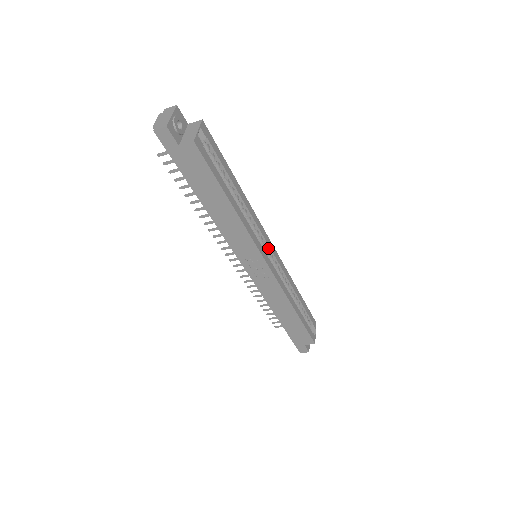
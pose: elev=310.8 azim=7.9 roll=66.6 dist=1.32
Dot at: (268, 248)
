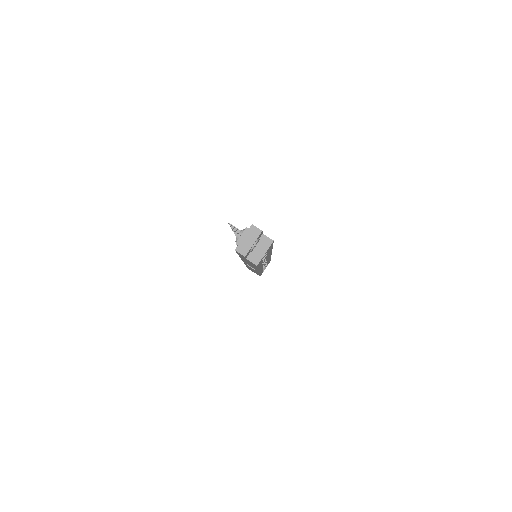
Dot at: (267, 258)
